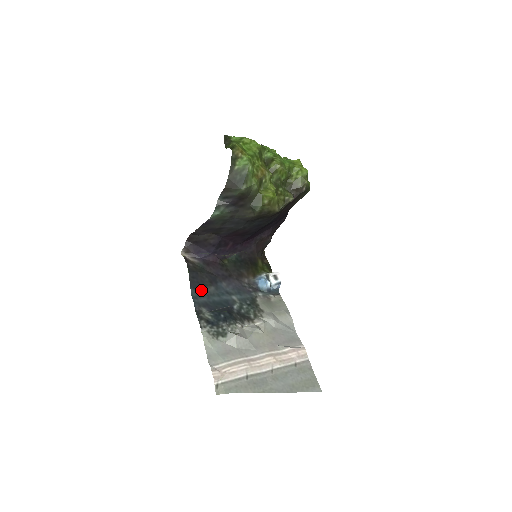
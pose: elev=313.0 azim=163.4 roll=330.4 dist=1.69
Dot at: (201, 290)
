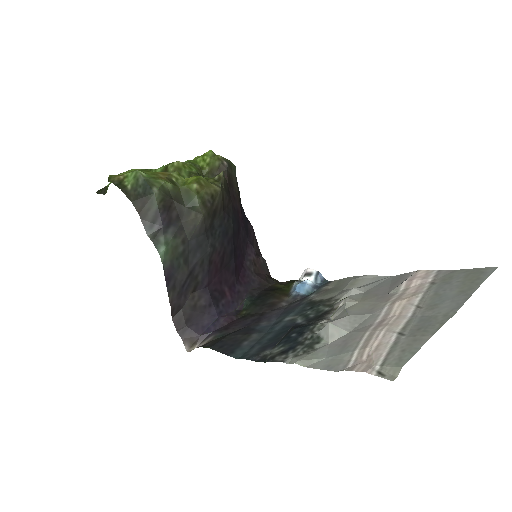
Dot at: (243, 347)
